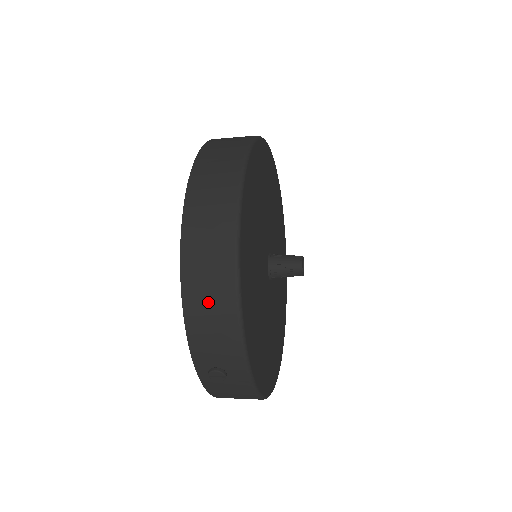
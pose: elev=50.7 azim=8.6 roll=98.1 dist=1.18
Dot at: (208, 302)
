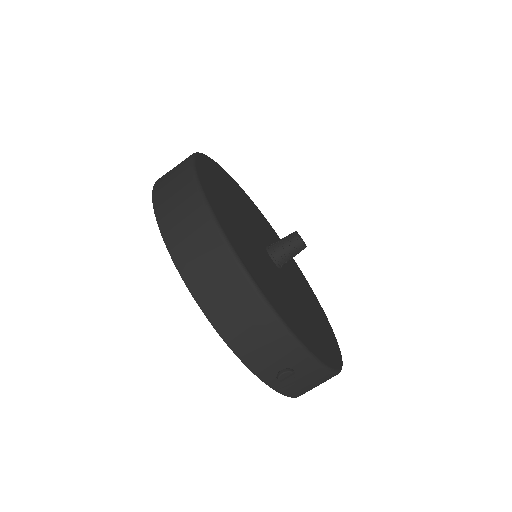
Dot at: (239, 318)
